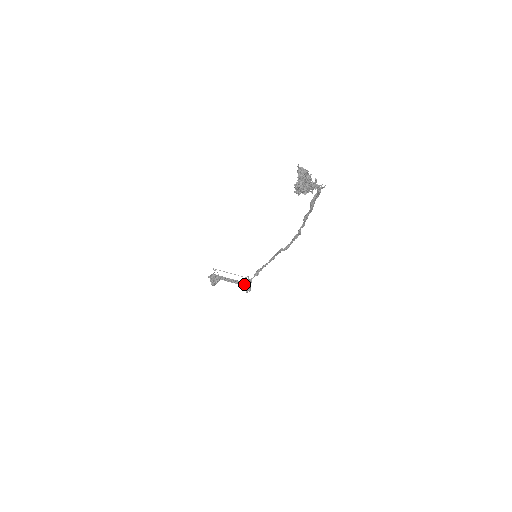
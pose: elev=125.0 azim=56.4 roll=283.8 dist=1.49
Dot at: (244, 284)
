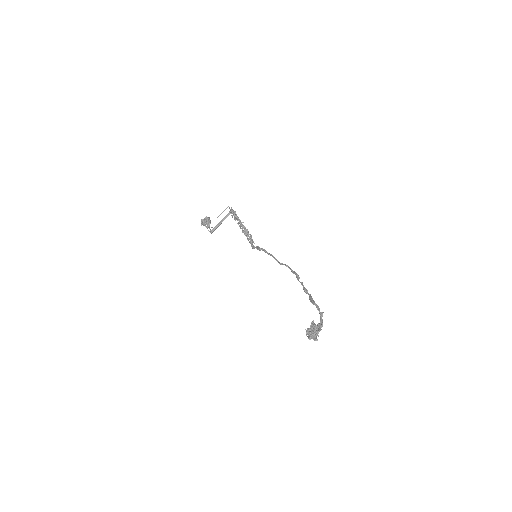
Dot at: (237, 223)
